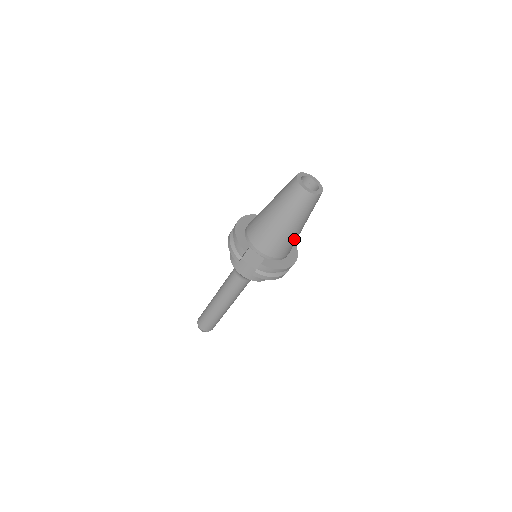
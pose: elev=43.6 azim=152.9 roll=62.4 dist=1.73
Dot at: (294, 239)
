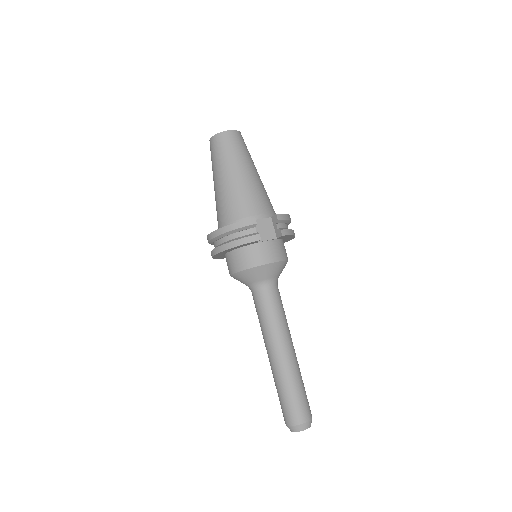
Dot at: occluded
